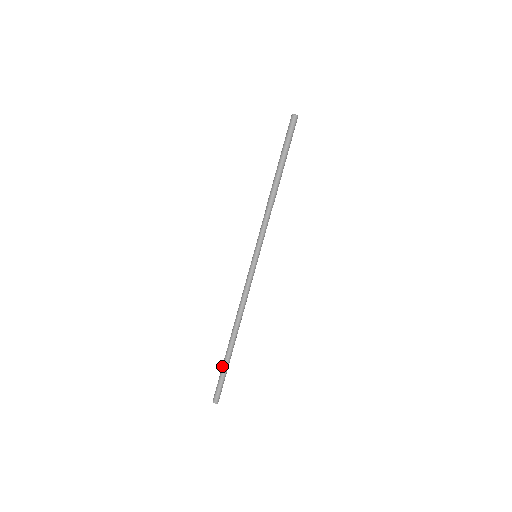
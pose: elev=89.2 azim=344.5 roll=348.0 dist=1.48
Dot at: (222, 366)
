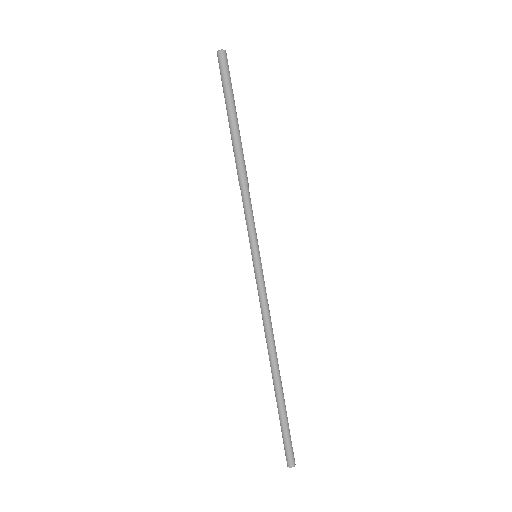
Dot at: occluded
